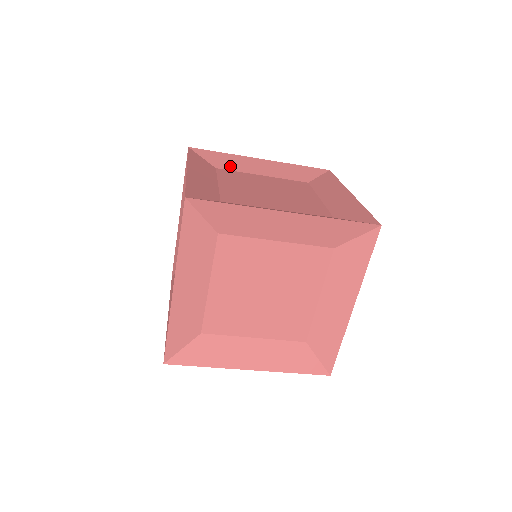
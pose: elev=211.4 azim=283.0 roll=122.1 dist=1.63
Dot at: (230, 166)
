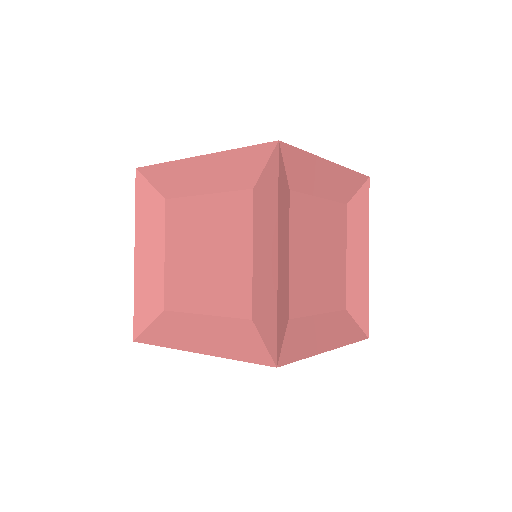
Dot at: occluded
